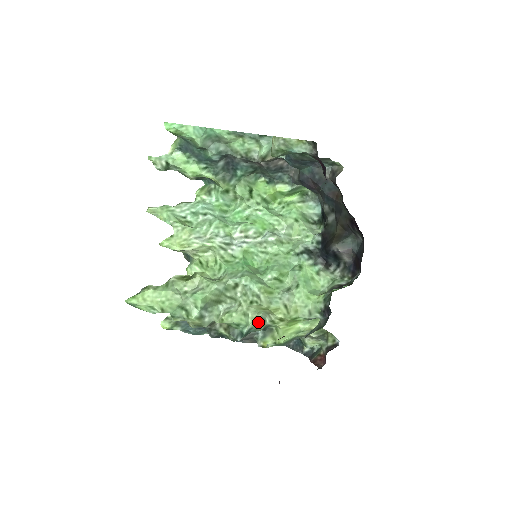
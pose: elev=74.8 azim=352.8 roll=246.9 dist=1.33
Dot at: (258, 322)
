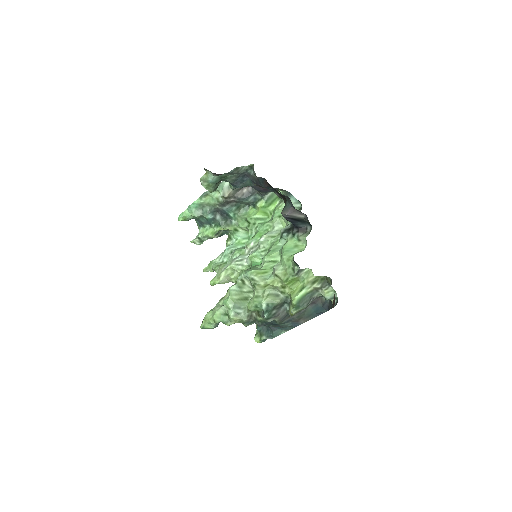
Dot at: (270, 298)
